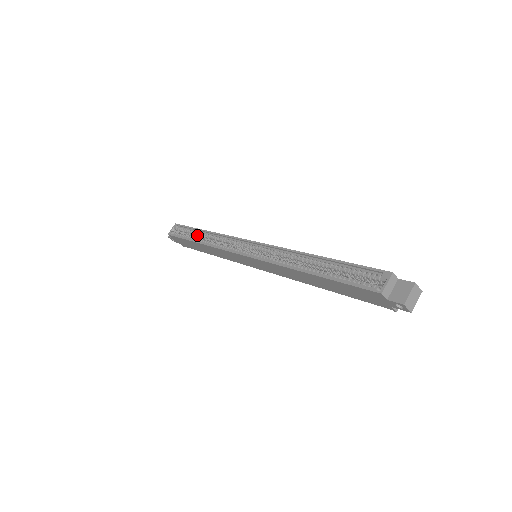
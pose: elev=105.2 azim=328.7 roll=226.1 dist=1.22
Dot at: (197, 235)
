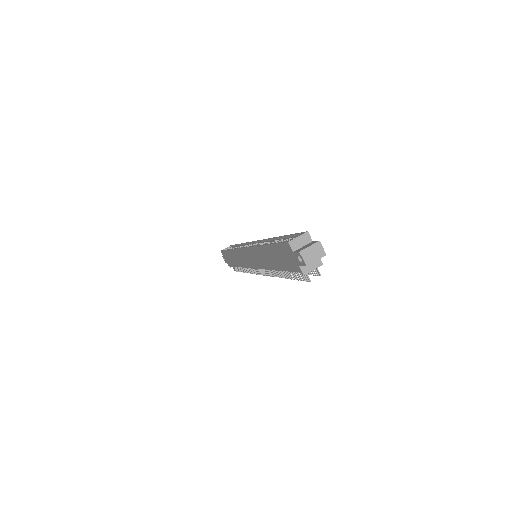
Dot at: occluded
